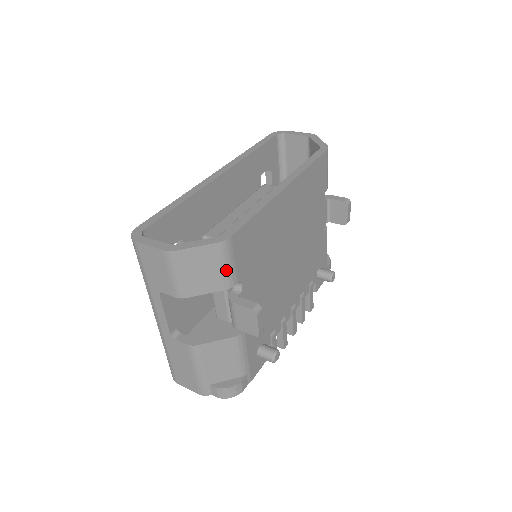
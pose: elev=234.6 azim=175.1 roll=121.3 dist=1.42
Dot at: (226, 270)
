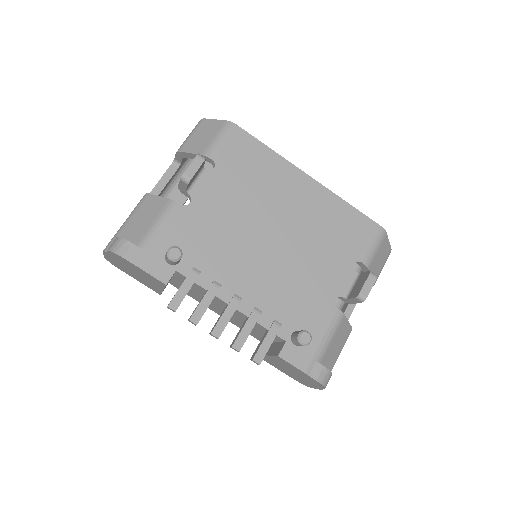
Dot at: (214, 141)
